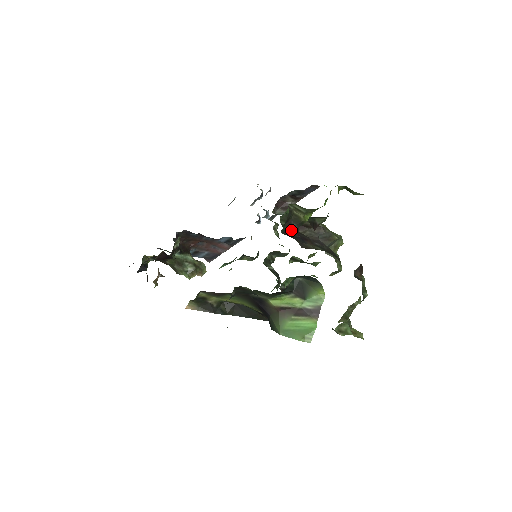
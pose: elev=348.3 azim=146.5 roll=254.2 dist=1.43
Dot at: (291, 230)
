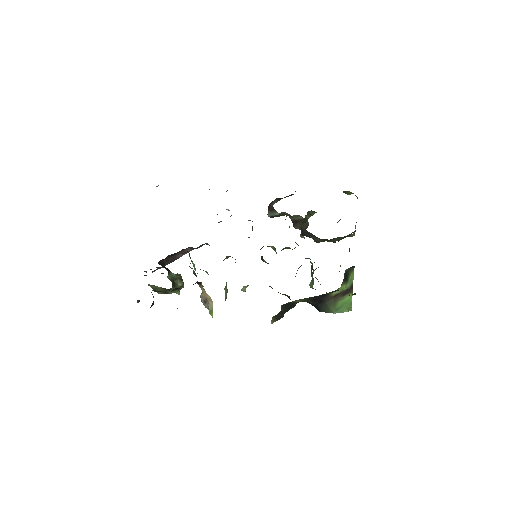
Dot at: (302, 230)
